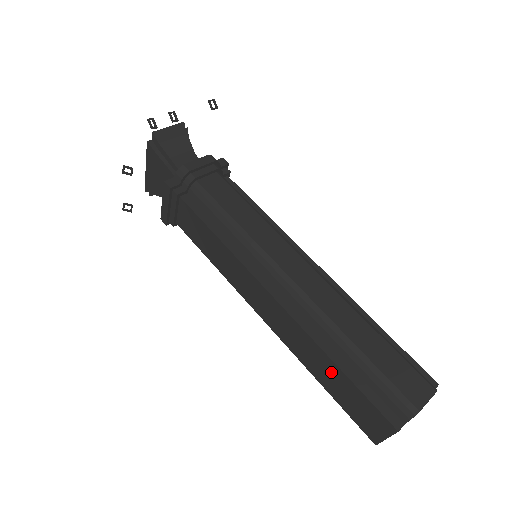
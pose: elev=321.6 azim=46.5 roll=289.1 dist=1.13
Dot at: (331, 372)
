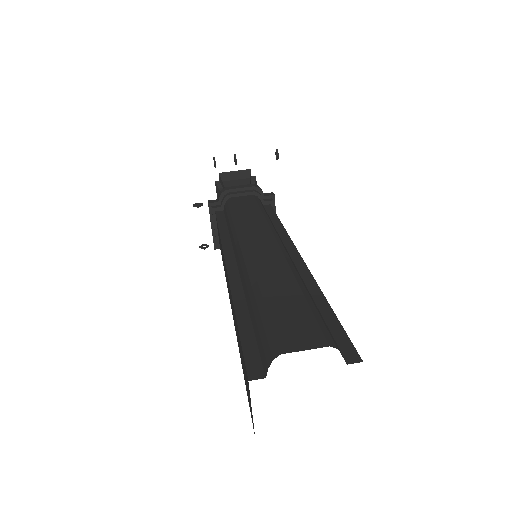
Dot at: (237, 331)
